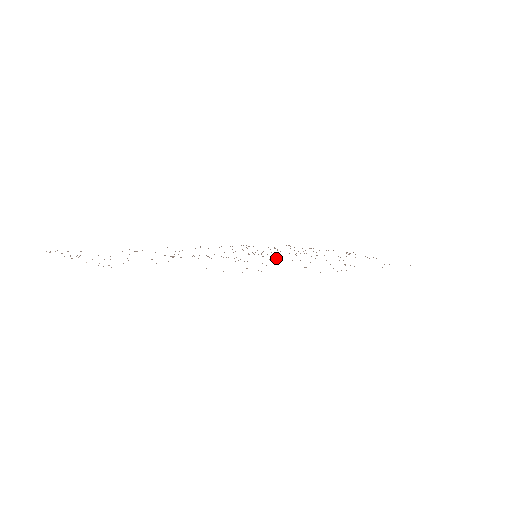
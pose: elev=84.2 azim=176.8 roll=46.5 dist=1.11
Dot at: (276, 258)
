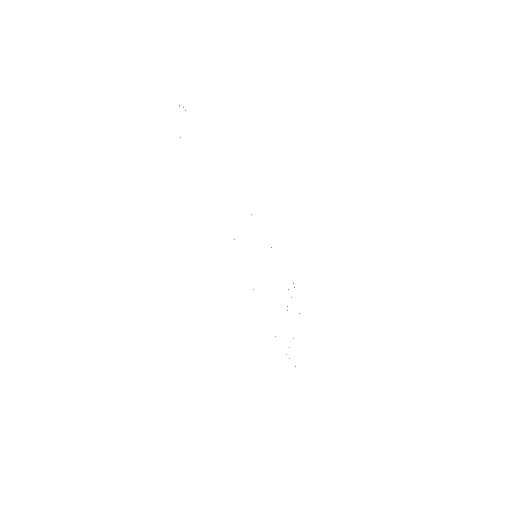
Dot at: occluded
